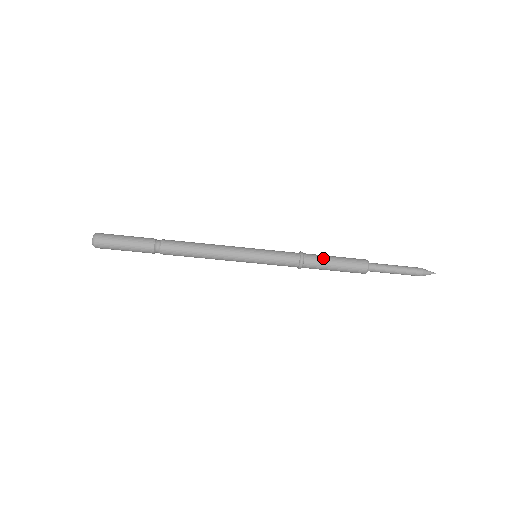
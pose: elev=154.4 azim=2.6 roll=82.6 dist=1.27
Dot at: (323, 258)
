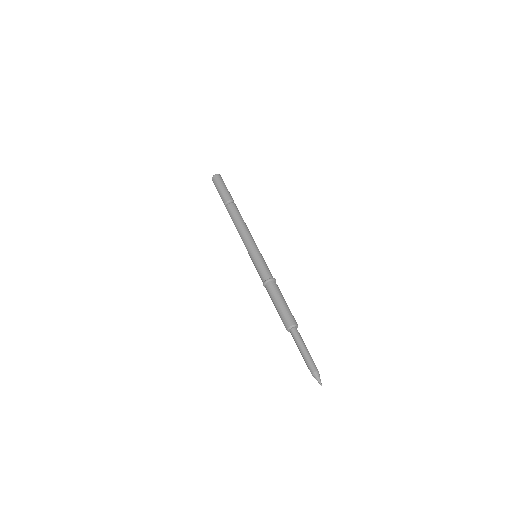
Dot at: (278, 293)
